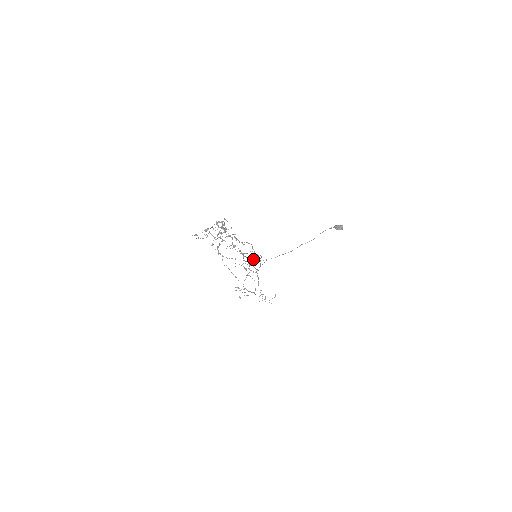
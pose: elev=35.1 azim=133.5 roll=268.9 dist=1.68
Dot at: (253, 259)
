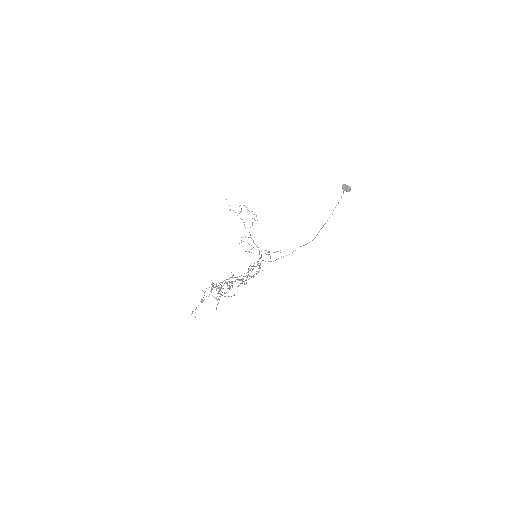
Dot at: occluded
